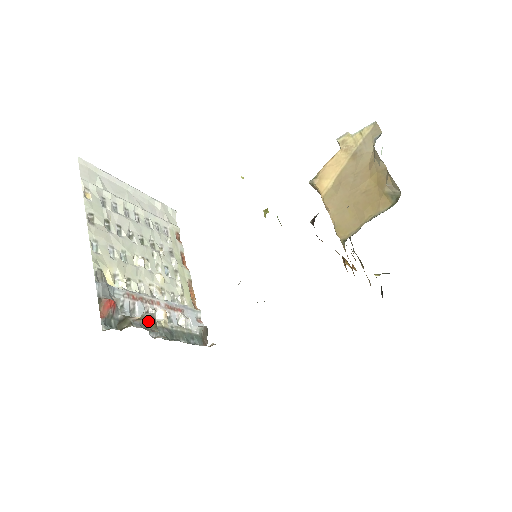
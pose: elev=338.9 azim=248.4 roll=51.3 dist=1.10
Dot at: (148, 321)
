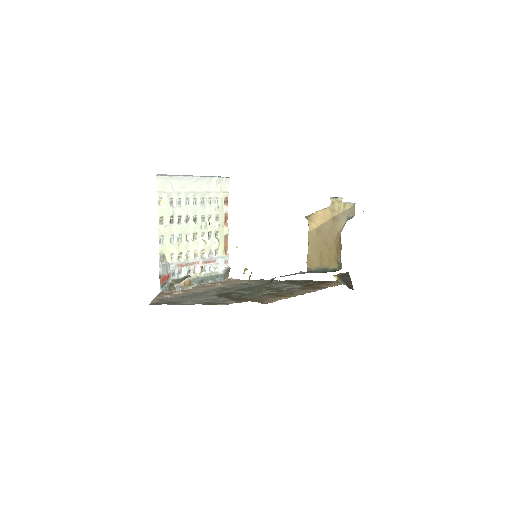
Dot at: (186, 283)
